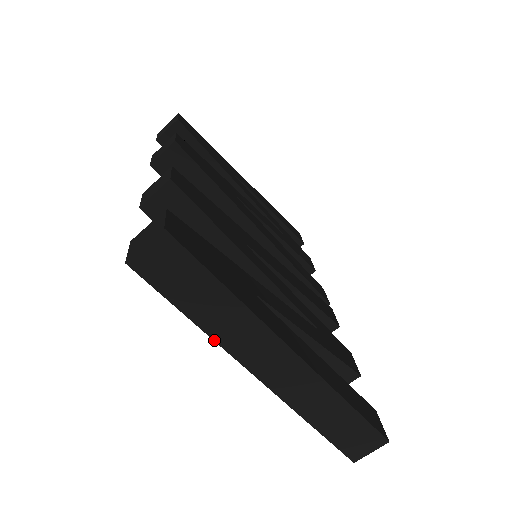
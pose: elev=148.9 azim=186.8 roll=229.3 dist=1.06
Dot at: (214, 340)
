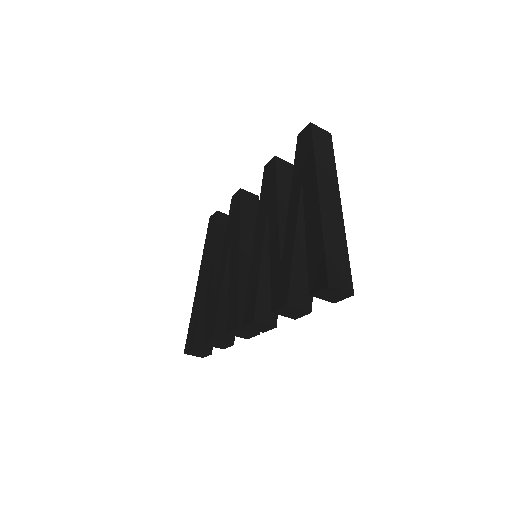
Dot at: (316, 167)
